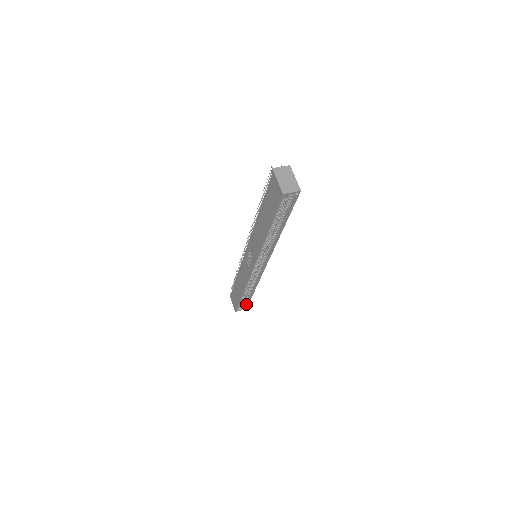
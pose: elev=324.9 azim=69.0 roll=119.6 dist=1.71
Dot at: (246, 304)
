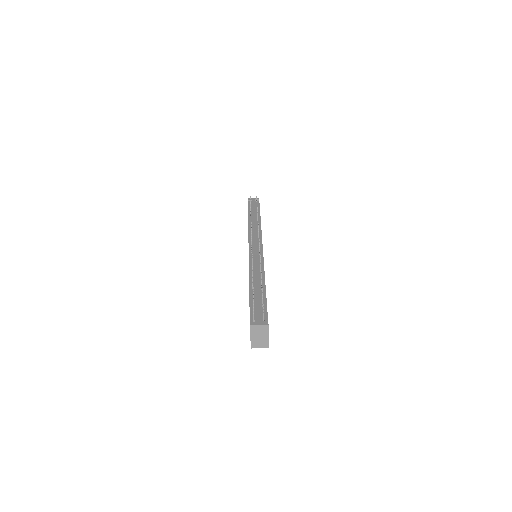
Dot at: occluded
